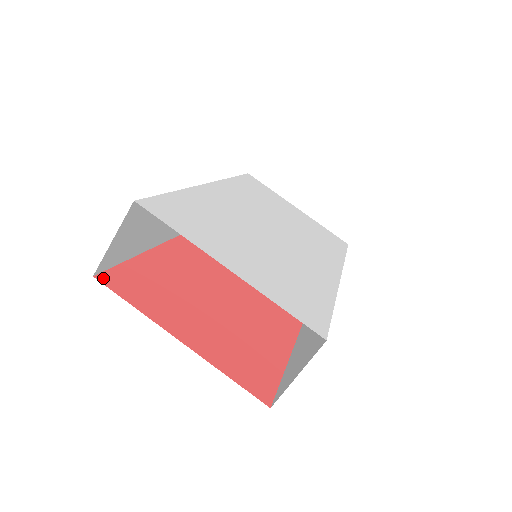
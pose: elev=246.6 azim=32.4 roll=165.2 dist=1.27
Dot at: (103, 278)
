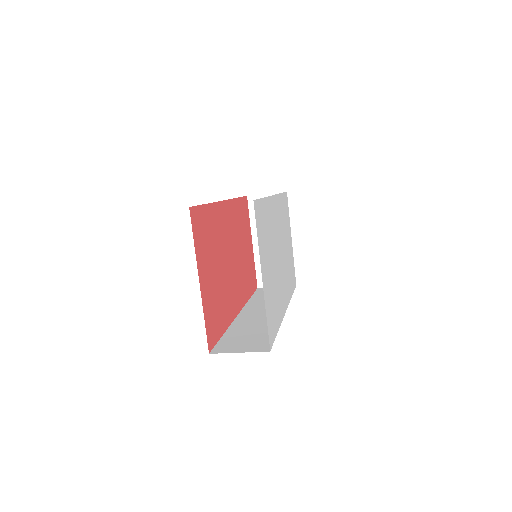
Dot at: (192, 211)
